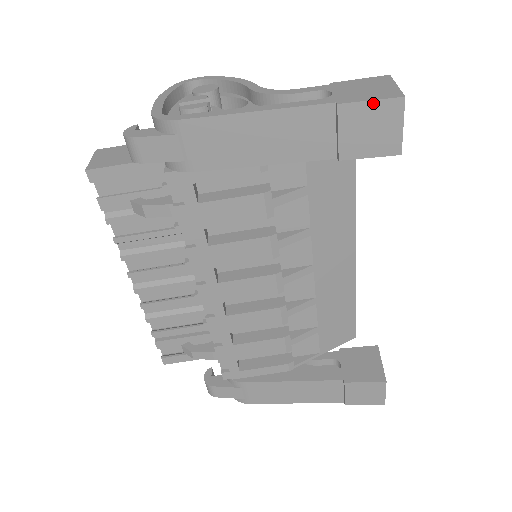
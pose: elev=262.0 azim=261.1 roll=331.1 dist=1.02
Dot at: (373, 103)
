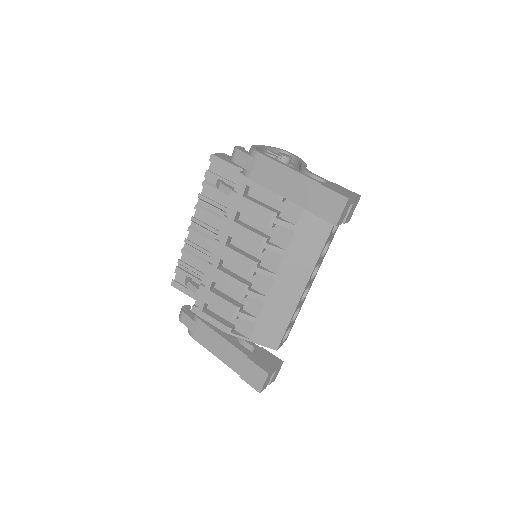
Dot at: (335, 193)
